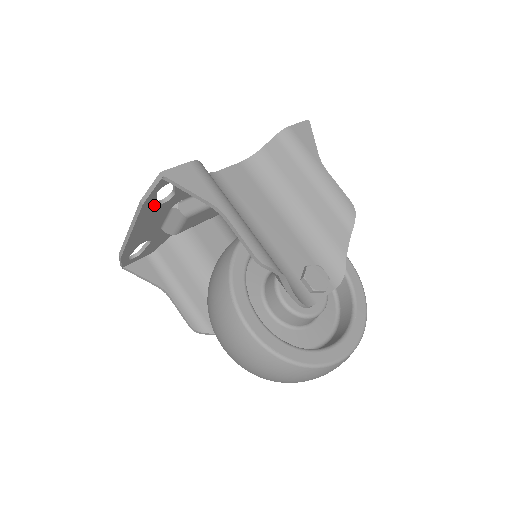
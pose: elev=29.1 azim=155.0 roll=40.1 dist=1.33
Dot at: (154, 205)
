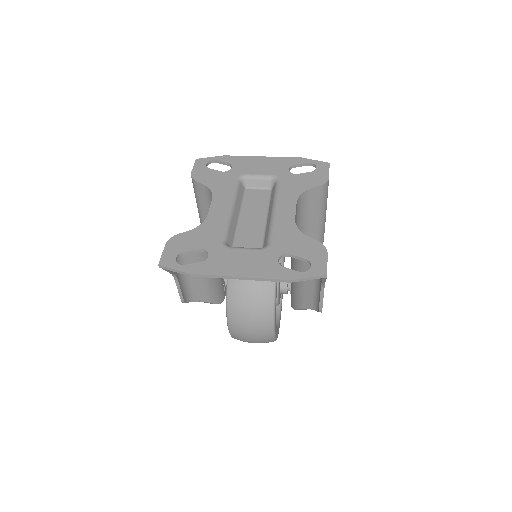
Dot at: (281, 270)
